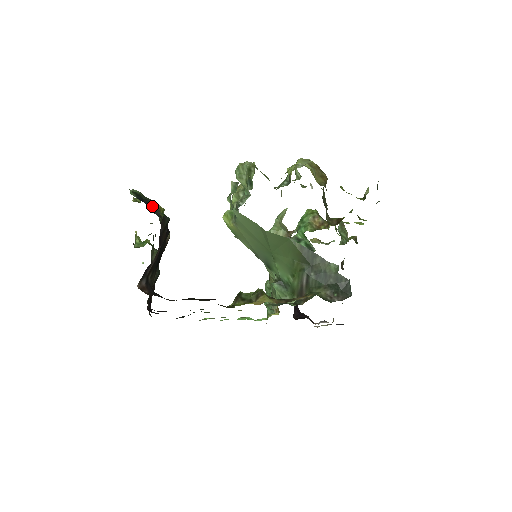
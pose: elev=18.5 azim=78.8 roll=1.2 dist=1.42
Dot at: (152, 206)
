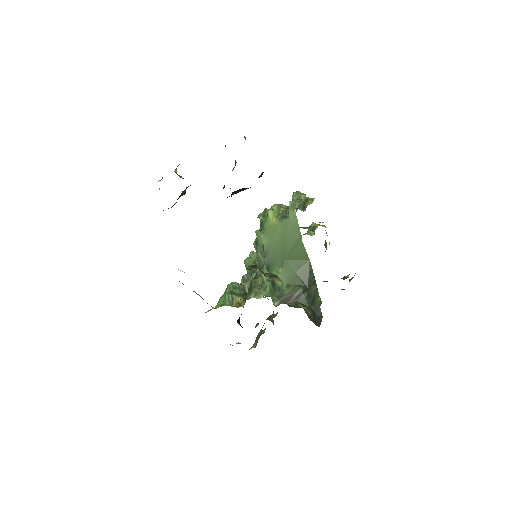
Dot at: occluded
